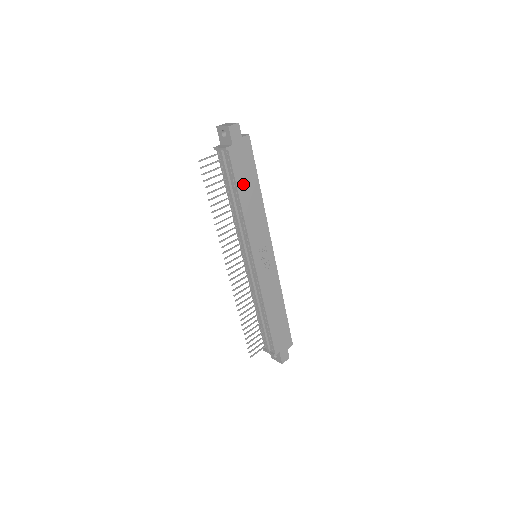
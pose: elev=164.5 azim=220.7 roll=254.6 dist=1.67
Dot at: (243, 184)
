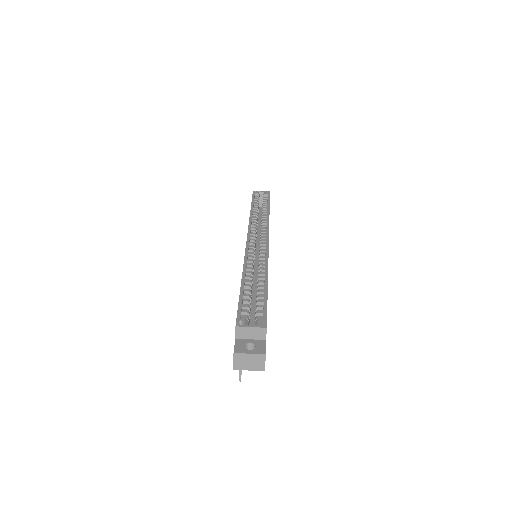
Dot at: occluded
